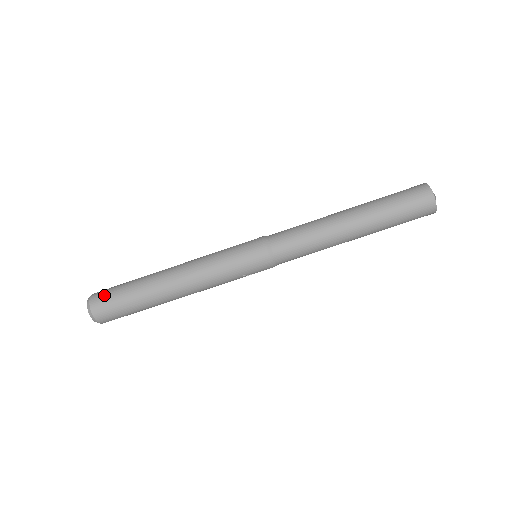
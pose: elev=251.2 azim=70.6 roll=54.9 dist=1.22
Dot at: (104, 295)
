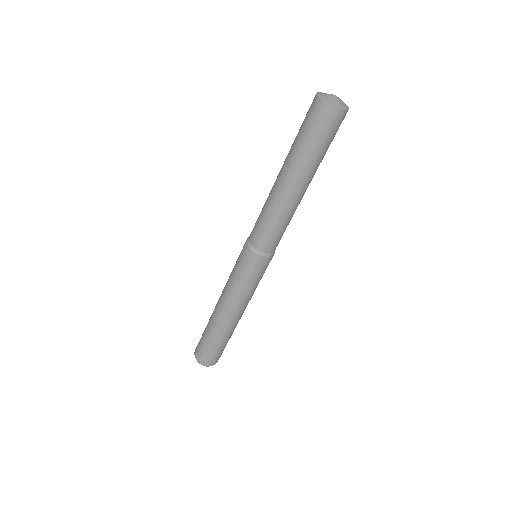
Dot at: (201, 353)
